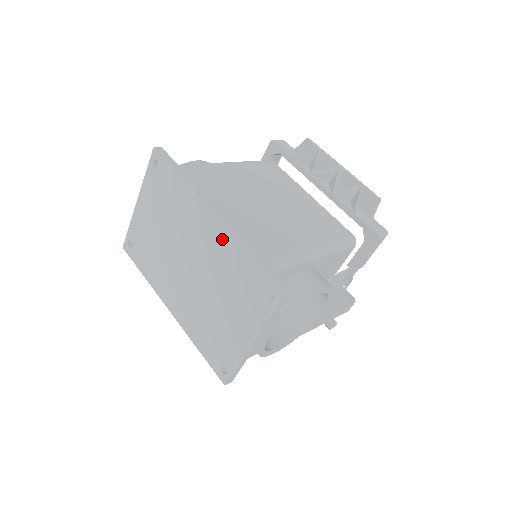
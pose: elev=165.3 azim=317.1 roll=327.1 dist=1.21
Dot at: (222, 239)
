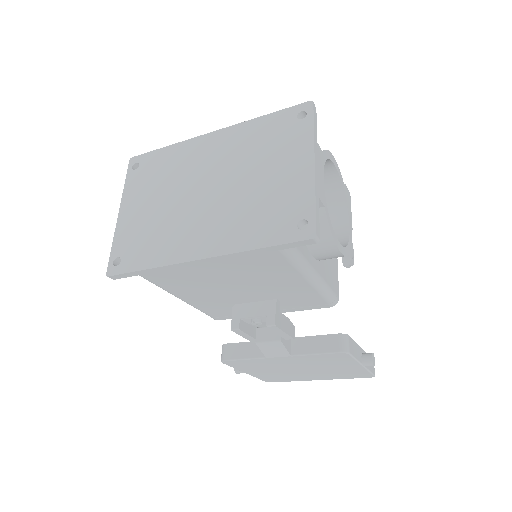
Dot at: (232, 137)
